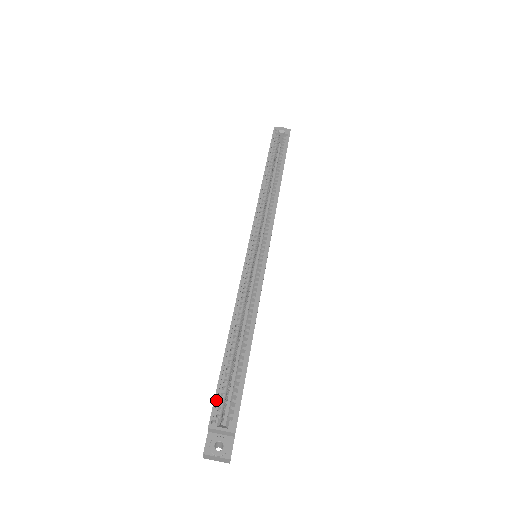
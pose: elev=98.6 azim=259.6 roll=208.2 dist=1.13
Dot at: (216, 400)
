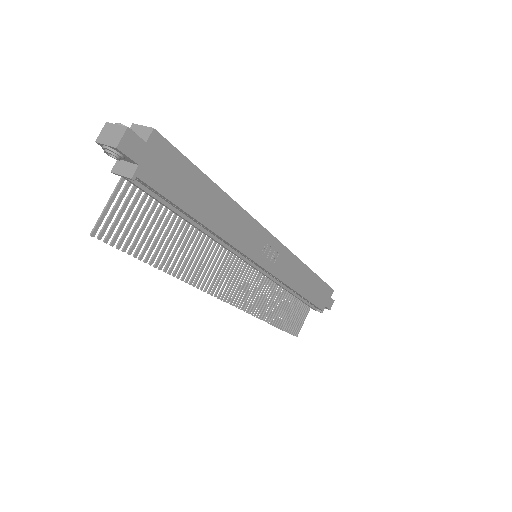
Dot at: occluded
